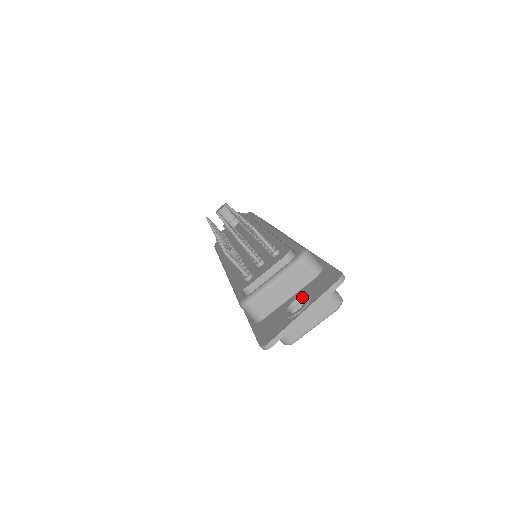
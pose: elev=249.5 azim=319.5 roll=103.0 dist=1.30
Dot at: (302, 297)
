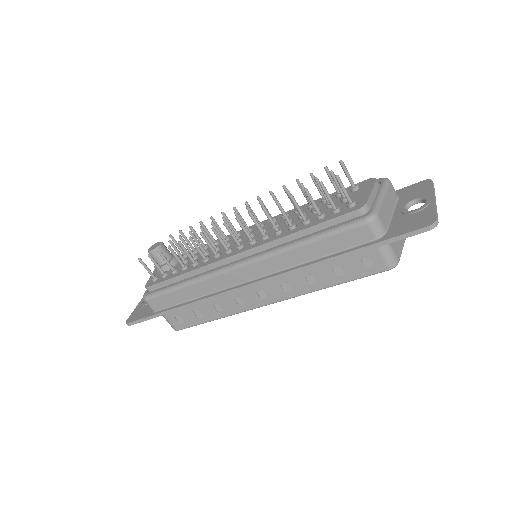
Dot at: (410, 203)
